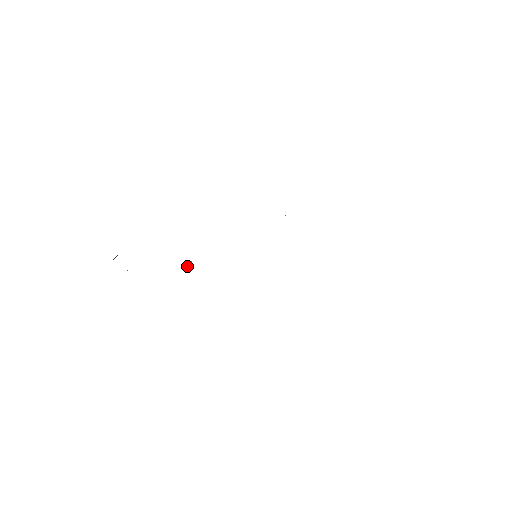
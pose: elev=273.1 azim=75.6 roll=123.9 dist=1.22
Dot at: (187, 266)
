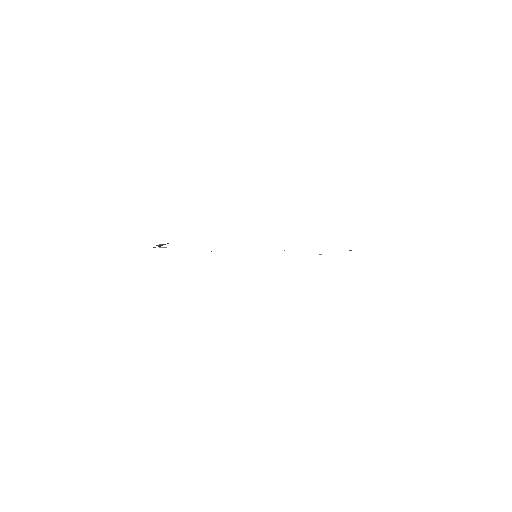
Dot at: occluded
